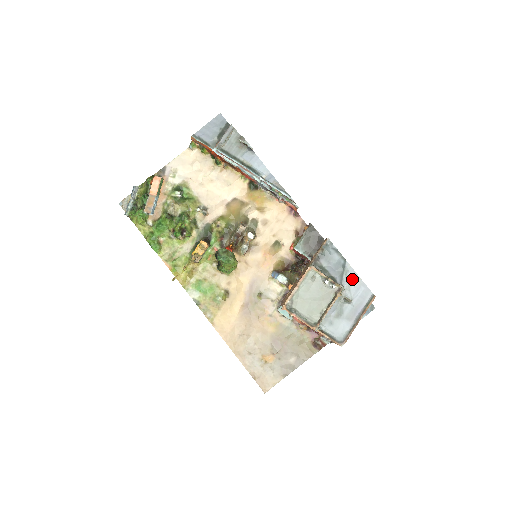
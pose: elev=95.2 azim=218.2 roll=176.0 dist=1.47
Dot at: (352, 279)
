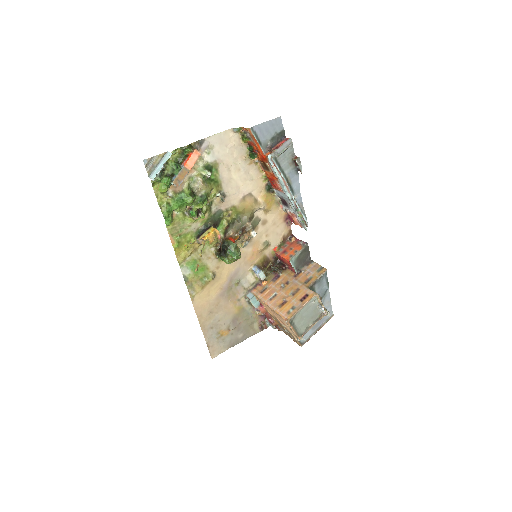
Dot at: (326, 301)
